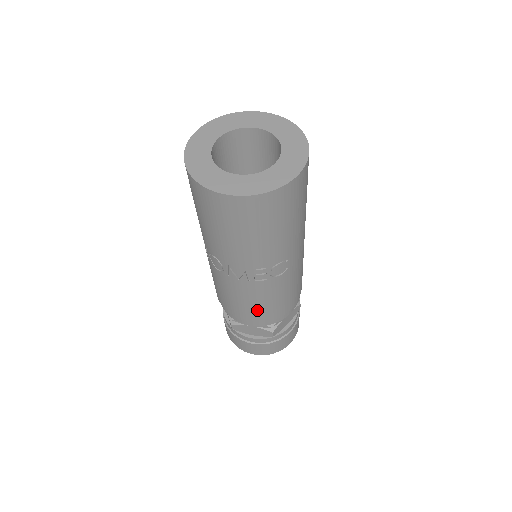
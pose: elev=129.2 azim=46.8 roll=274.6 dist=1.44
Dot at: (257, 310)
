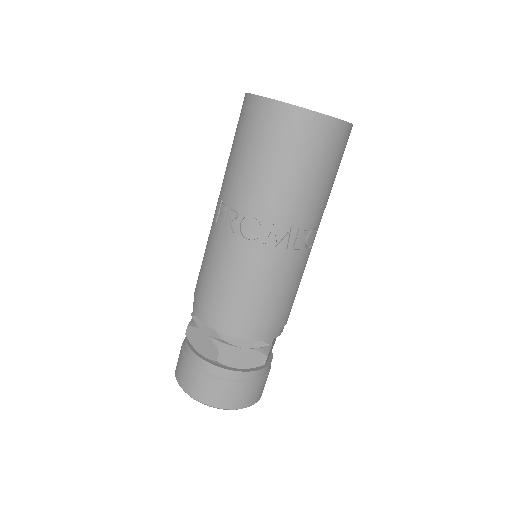
Dot at: (272, 305)
